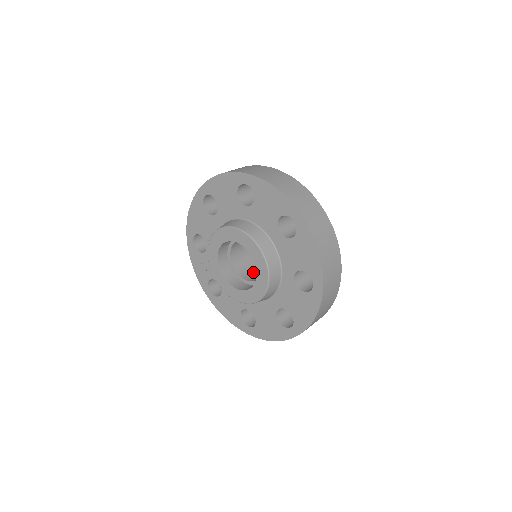
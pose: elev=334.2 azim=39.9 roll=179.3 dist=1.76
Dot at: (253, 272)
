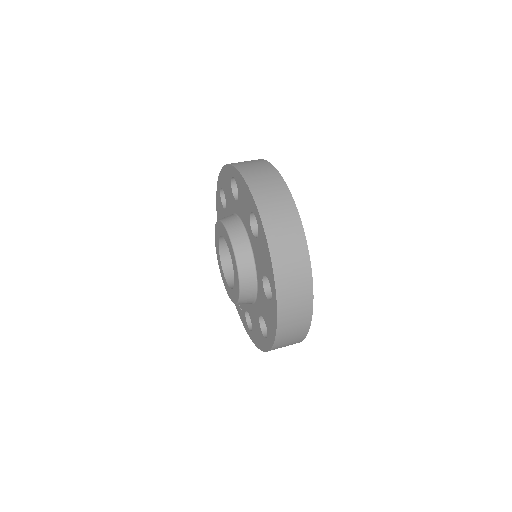
Dot at: occluded
